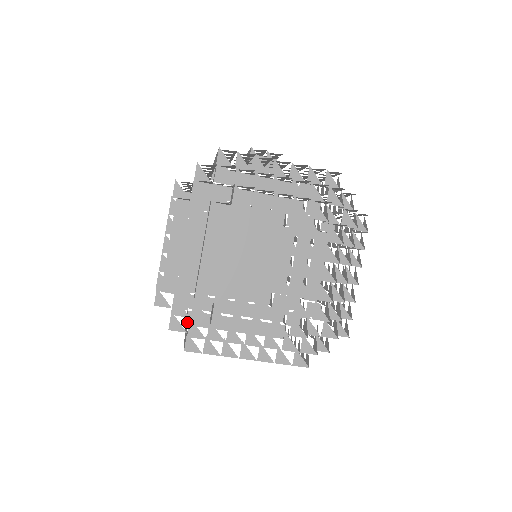
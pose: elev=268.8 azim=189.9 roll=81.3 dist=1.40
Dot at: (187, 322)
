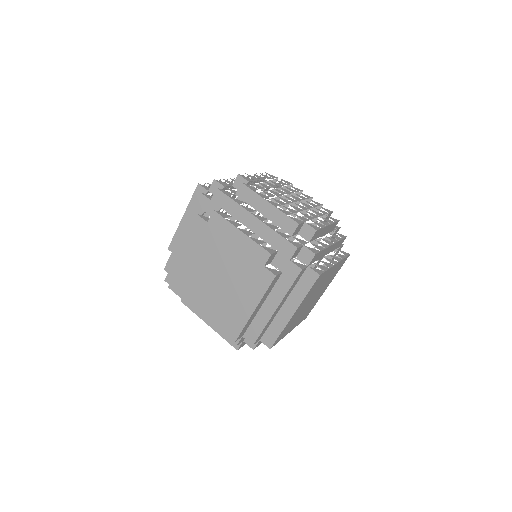
Dot at: (268, 347)
